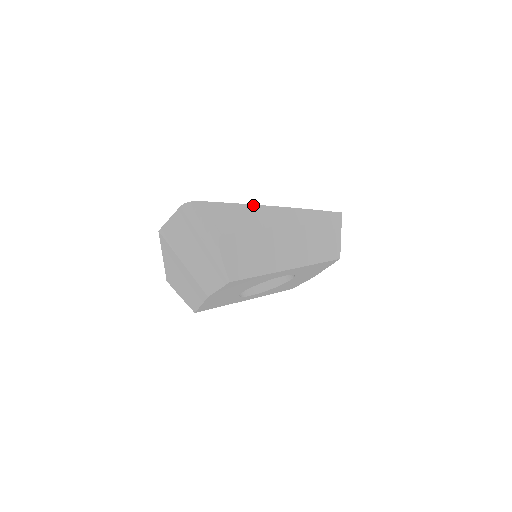
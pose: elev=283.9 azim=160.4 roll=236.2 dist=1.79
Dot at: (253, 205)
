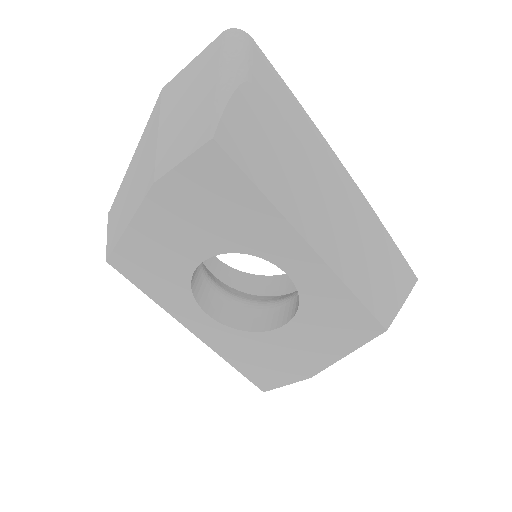
Dot at: (315, 125)
